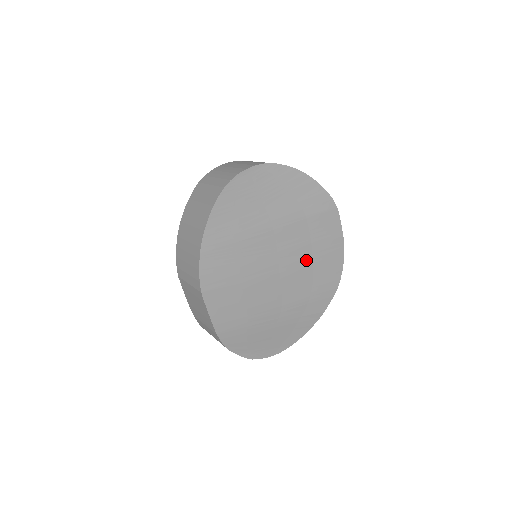
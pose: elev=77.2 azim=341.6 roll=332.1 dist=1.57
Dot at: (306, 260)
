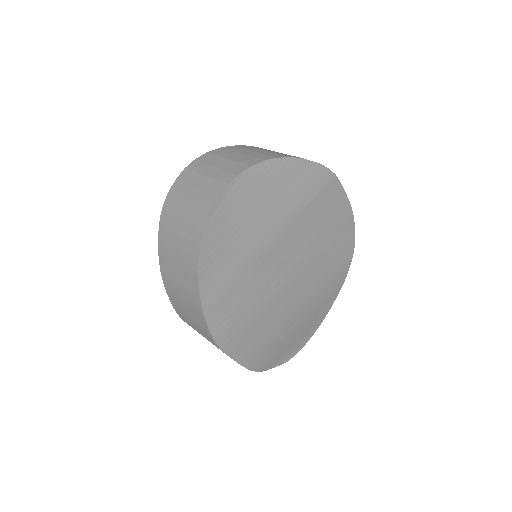
Dot at: (316, 248)
